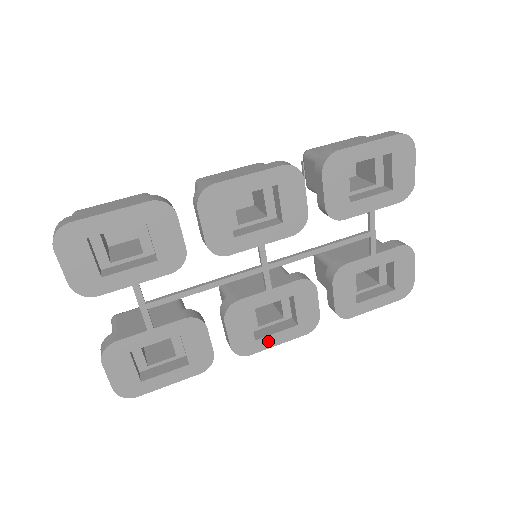
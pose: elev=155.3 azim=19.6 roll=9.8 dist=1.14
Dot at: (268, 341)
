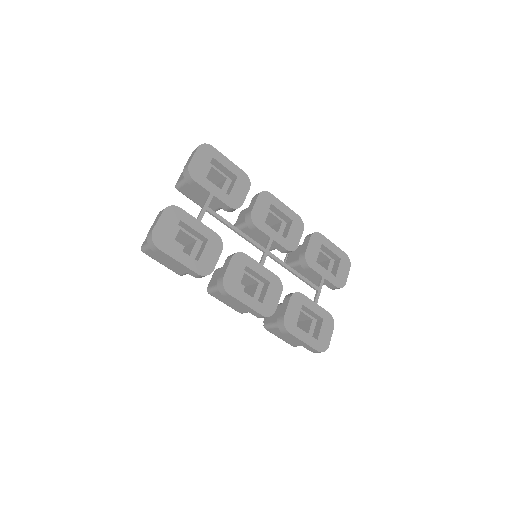
Dot at: (243, 296)
